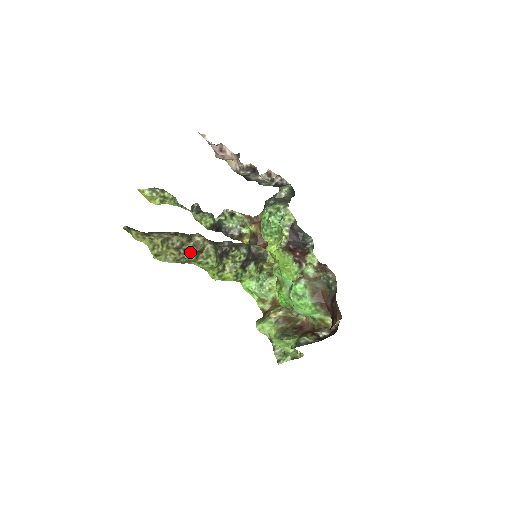
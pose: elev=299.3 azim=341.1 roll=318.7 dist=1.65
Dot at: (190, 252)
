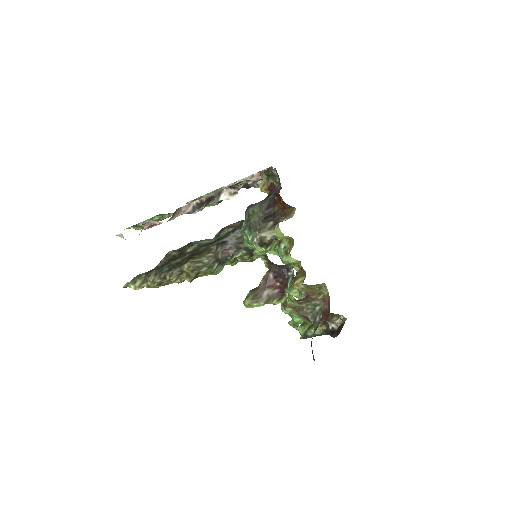
Dot at: (187, 280)
